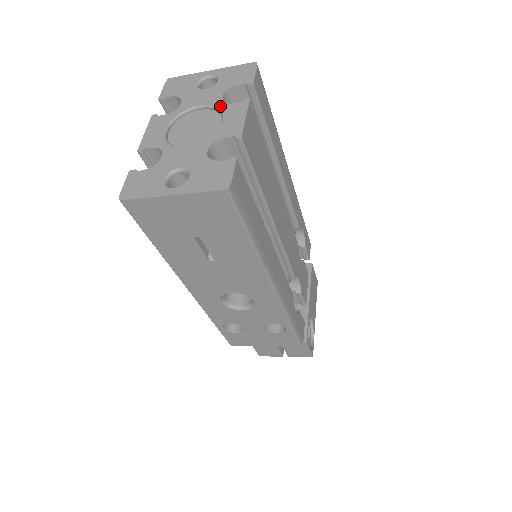
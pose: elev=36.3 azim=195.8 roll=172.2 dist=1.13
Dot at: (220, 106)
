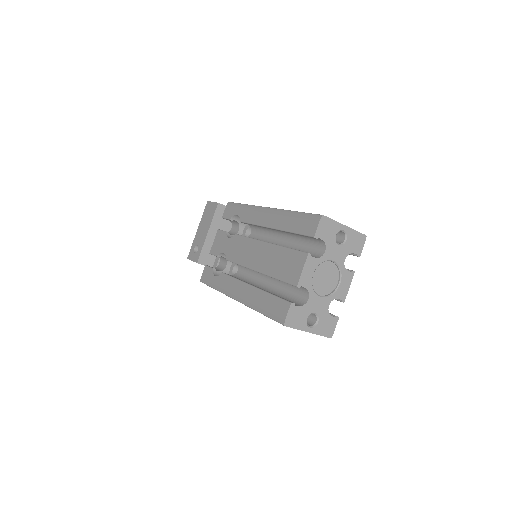
Dot at: (342, 269)
